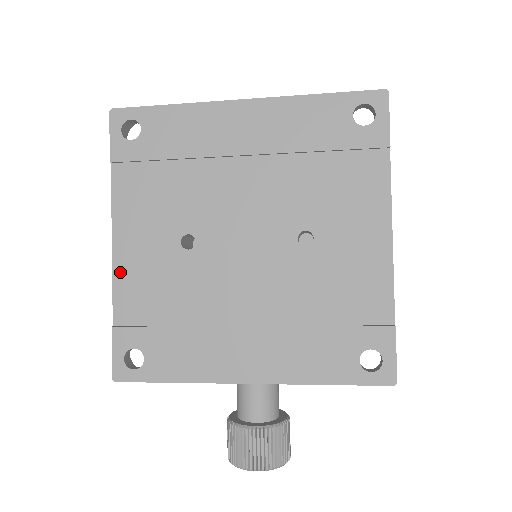
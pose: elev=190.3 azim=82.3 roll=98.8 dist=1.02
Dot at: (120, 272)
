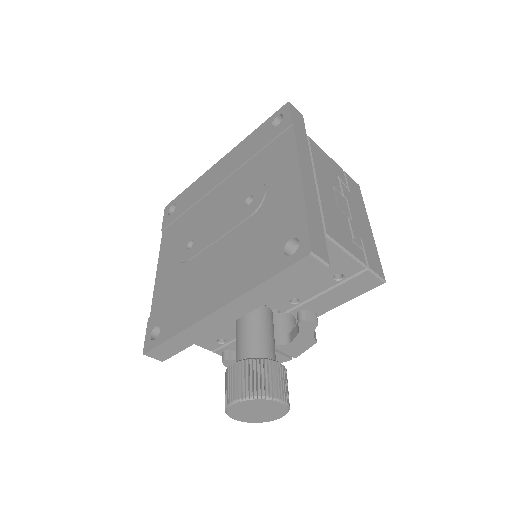
Dot at: (158, 284)
